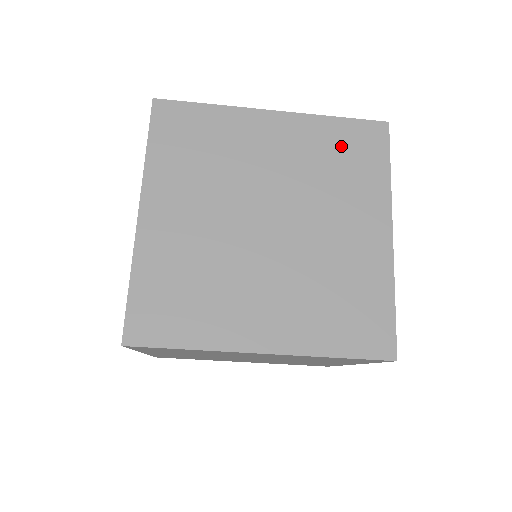
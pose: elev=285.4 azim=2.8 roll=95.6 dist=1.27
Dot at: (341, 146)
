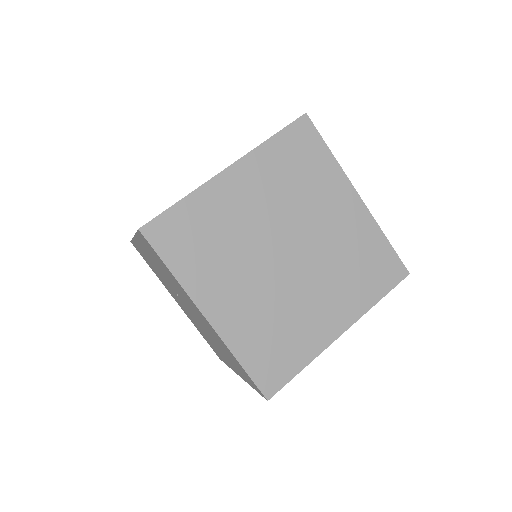
Dot at: (290, 159)
